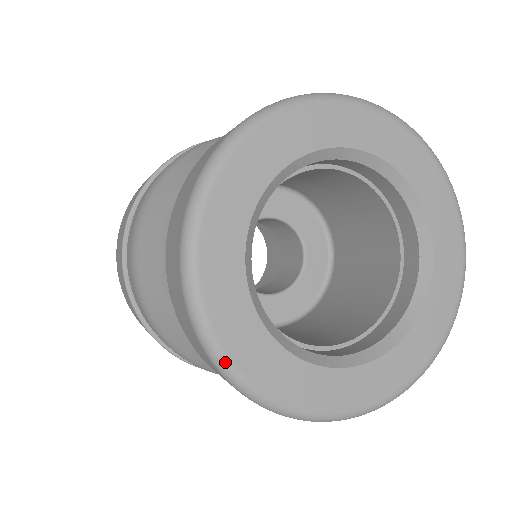
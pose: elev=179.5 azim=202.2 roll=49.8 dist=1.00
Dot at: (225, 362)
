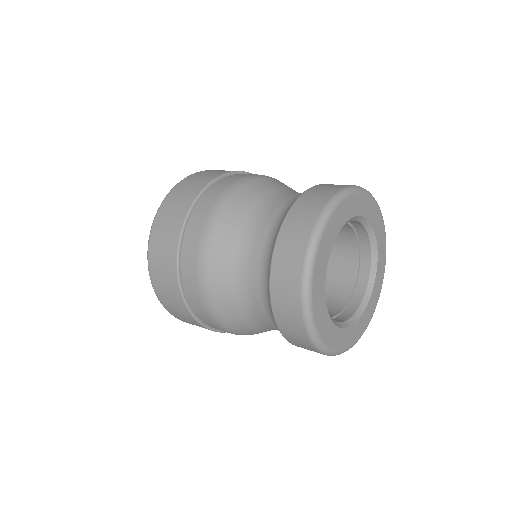
Dot at: (318, 339)
